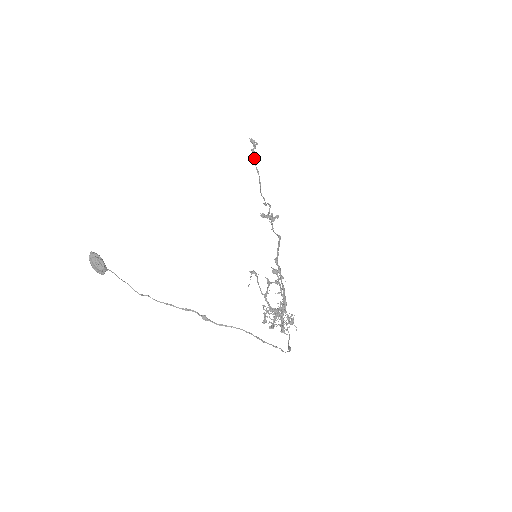
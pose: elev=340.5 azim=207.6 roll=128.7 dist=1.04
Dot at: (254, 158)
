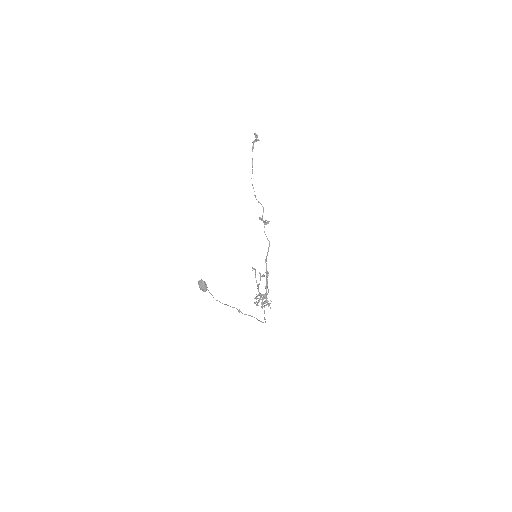
Dot at: (253, 148)
